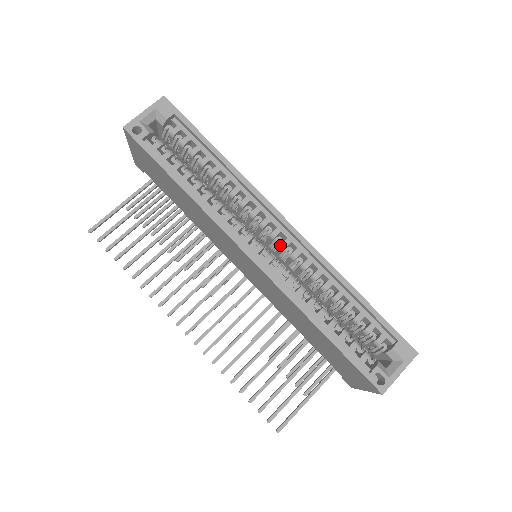
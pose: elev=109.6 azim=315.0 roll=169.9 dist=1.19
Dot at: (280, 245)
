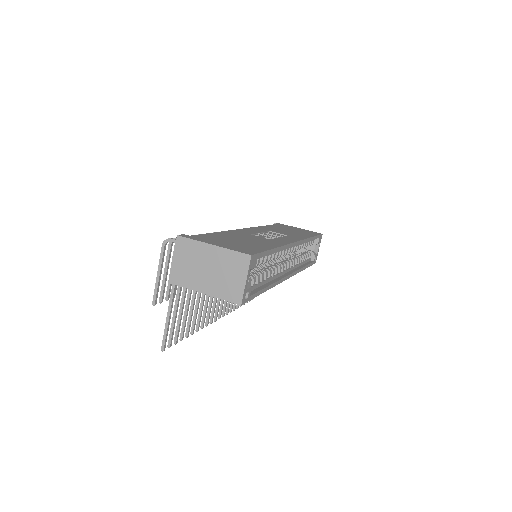
Dot at: occluded
